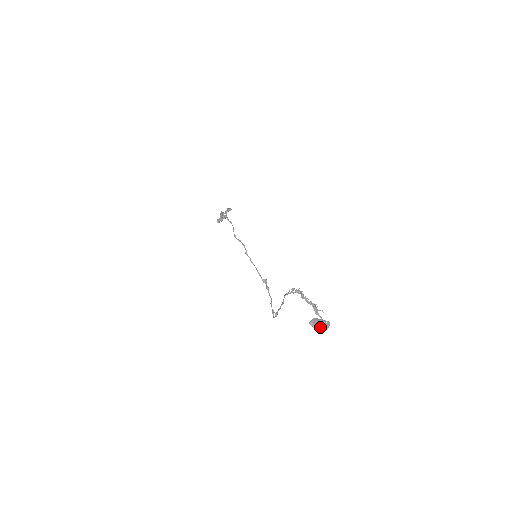
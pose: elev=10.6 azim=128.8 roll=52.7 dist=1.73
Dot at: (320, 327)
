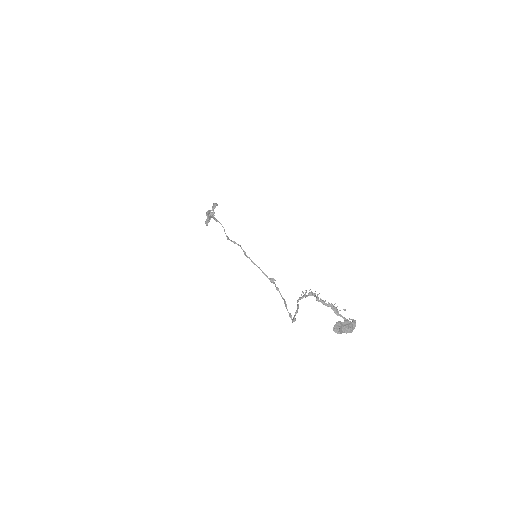
Dot at: (346, 330)
